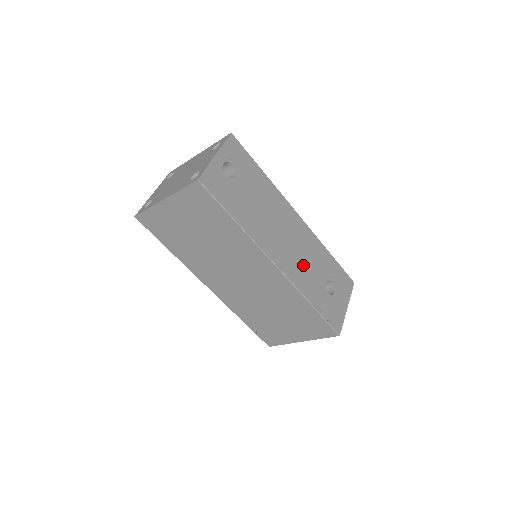
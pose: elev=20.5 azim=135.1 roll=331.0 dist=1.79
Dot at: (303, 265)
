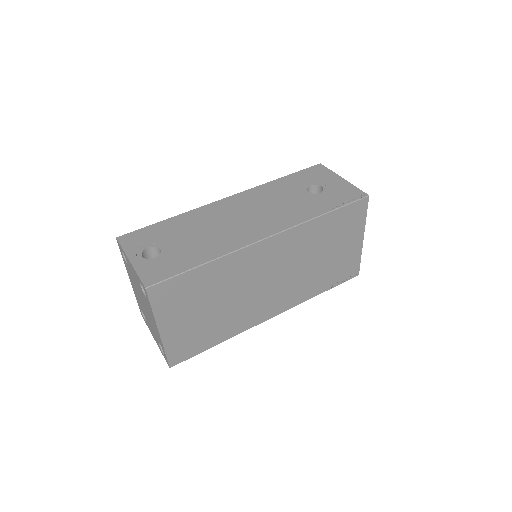
Dot at: (280, 209)
